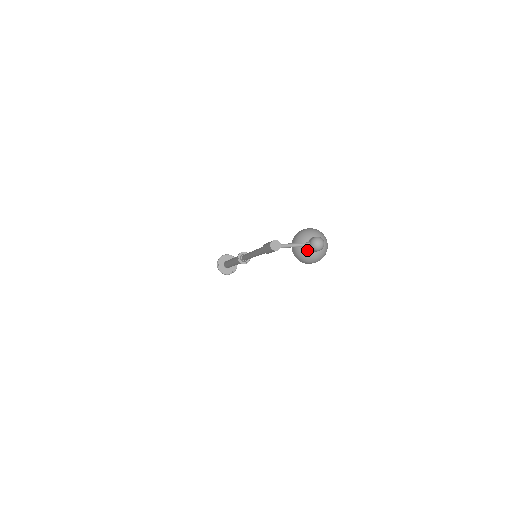
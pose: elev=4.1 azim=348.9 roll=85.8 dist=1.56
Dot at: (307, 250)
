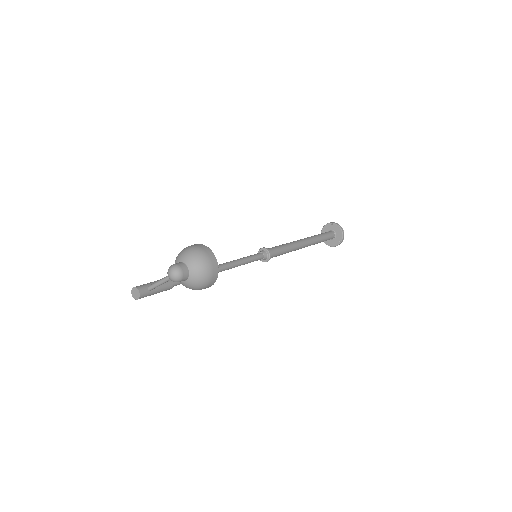
Dot at: occluded
